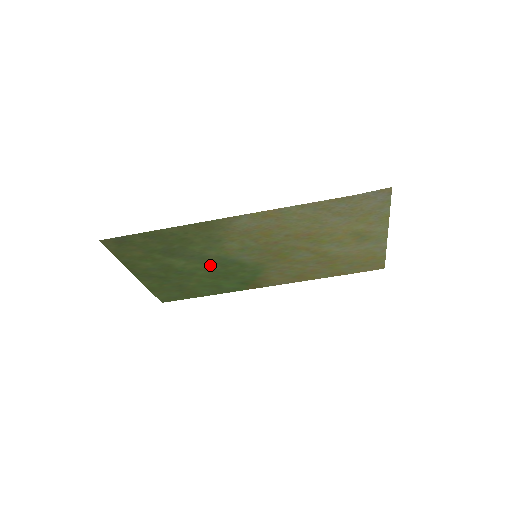
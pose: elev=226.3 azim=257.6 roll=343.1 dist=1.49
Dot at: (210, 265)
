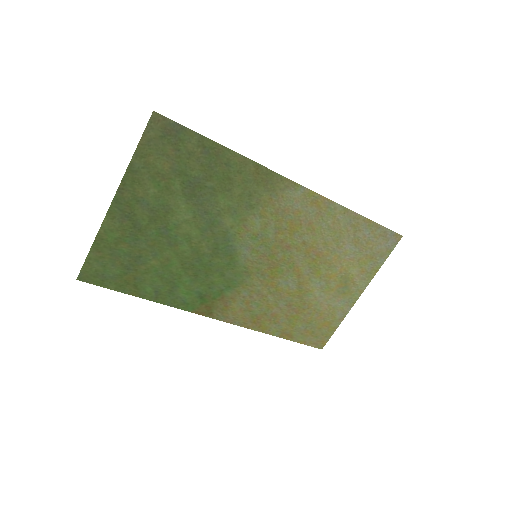
Dot at: (205, 241)
